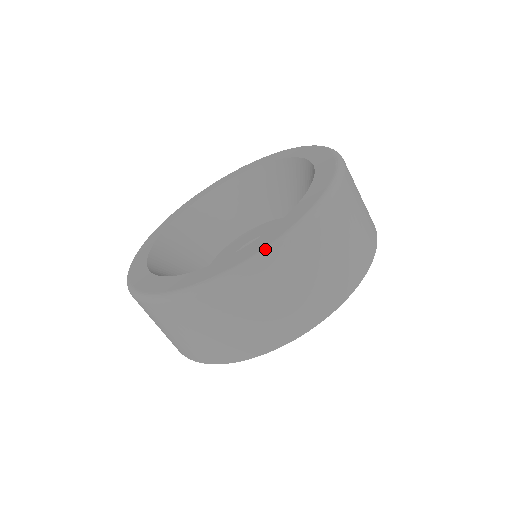
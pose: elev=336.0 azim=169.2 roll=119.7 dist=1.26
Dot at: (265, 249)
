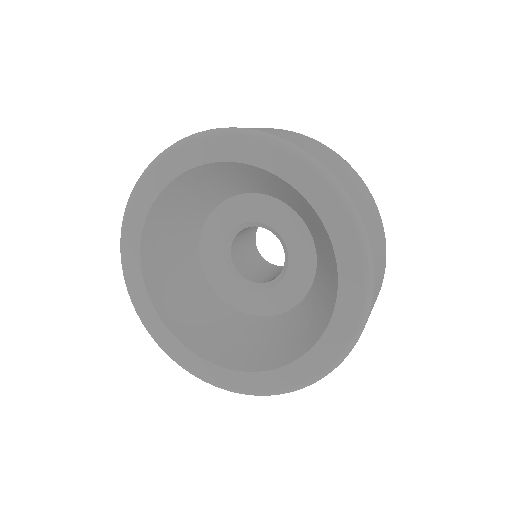
Dot at: (347, 350)
